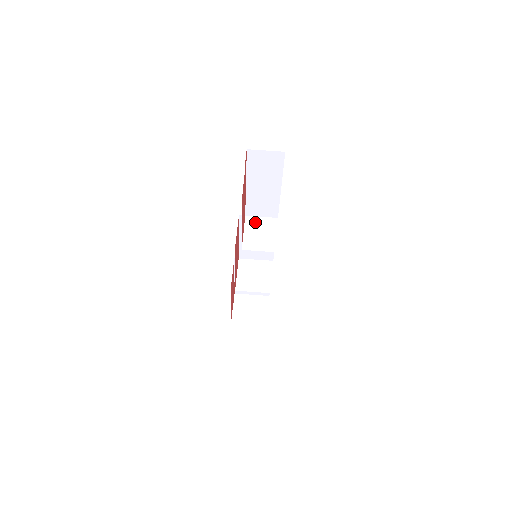
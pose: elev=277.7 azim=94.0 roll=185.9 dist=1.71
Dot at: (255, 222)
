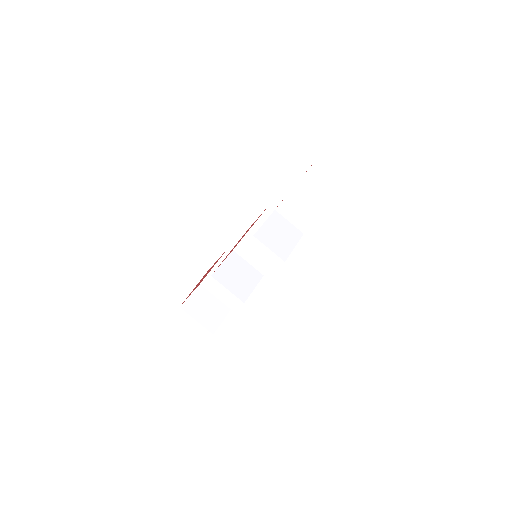
Dot at: (281, 222)
